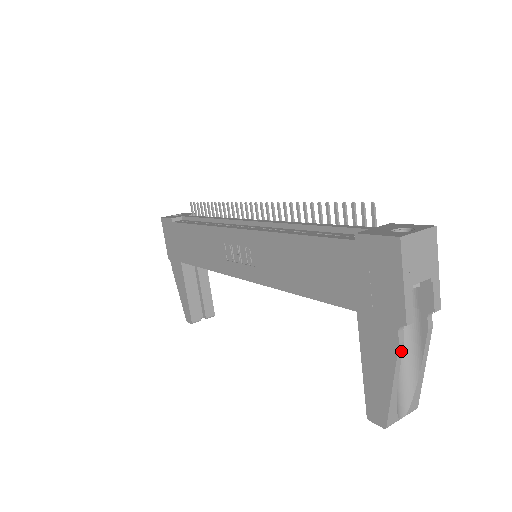
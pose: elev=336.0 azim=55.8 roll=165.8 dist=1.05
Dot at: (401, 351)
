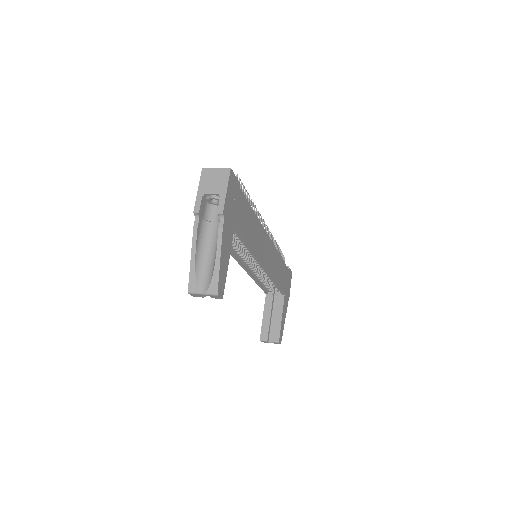
Dot at: (196, 234)
